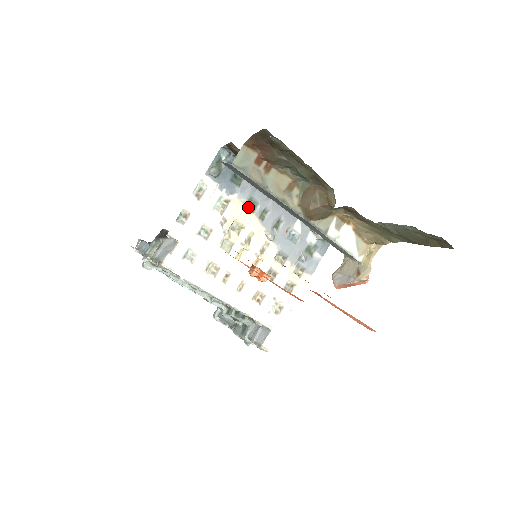
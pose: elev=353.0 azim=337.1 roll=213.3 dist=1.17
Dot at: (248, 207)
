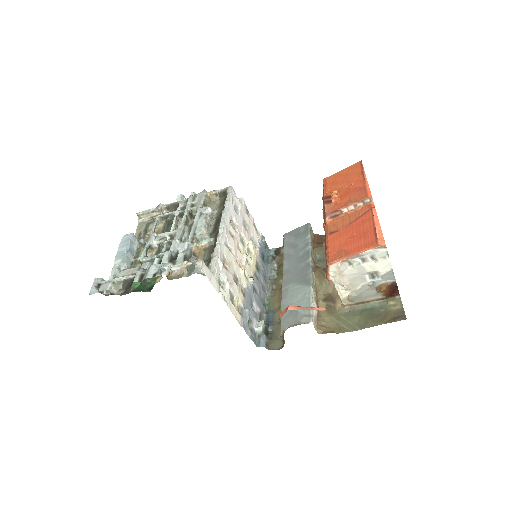
Dot at: (256, 264)
